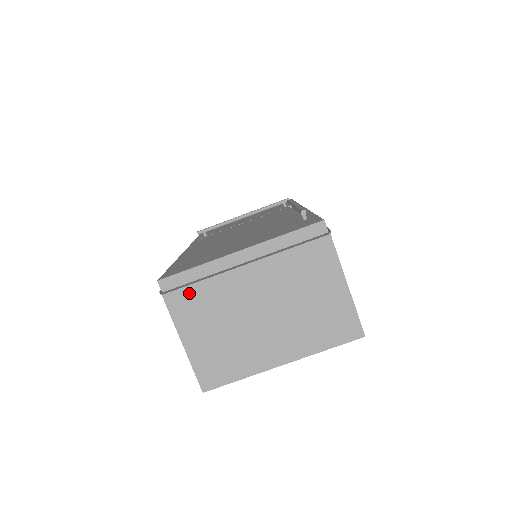
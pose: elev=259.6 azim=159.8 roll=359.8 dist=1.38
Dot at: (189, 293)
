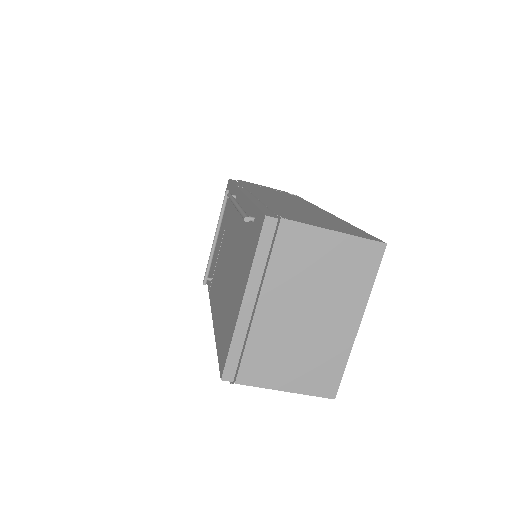
Dot at: (248, 362)
